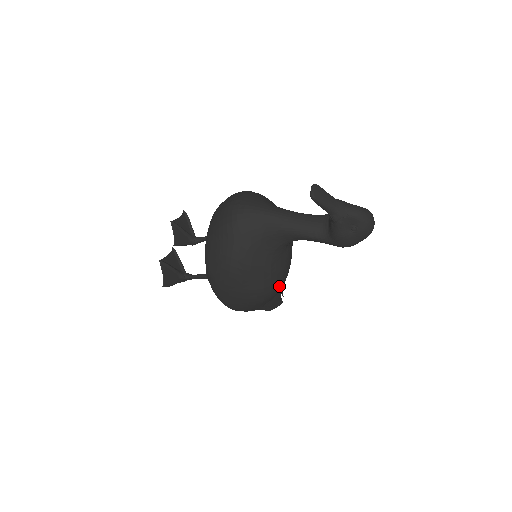
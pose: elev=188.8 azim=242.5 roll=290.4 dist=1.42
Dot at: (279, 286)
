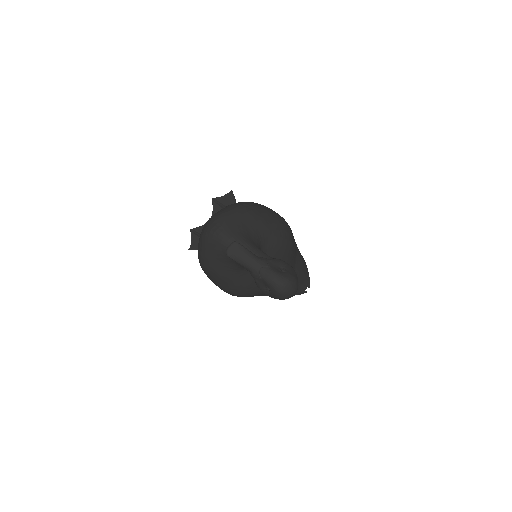
Dot at: (252, 292)
